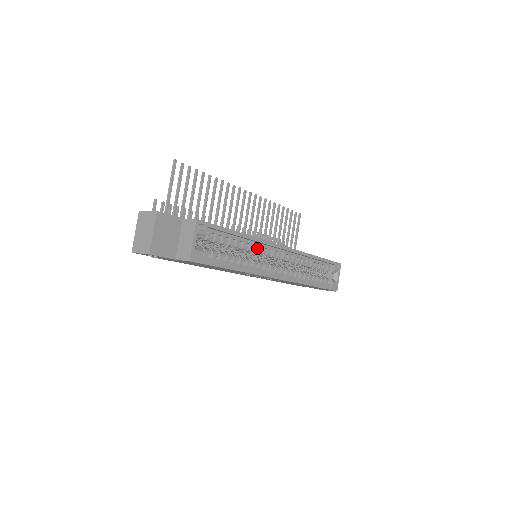
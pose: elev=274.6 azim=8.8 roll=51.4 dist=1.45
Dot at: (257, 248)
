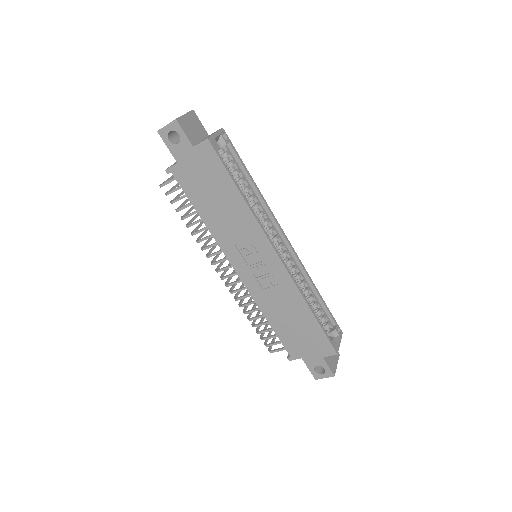
Dot at: (263, 213)
